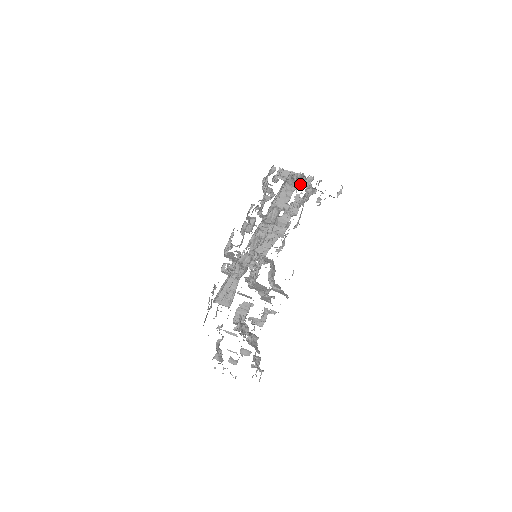
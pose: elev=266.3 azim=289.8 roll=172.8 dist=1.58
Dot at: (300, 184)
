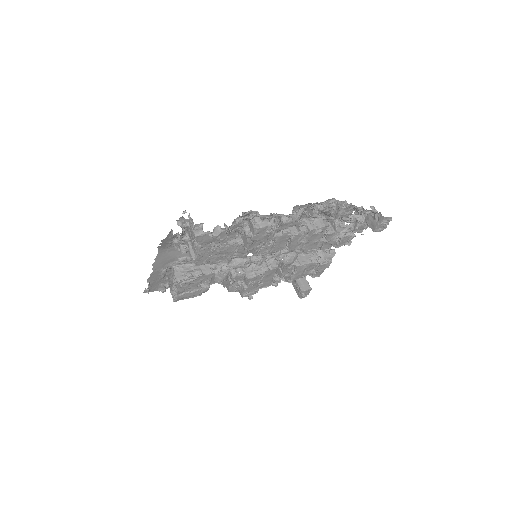
Dot at: (324, 262)
